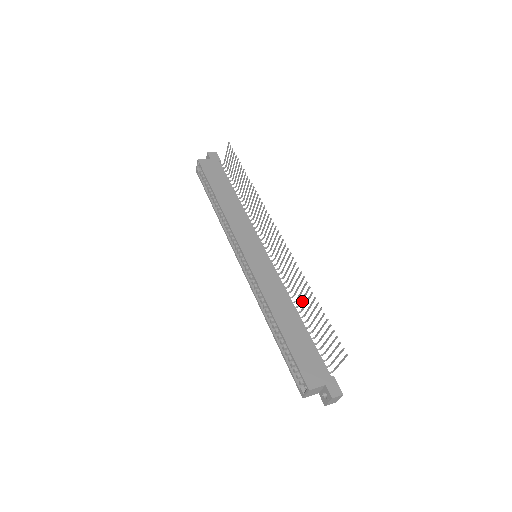
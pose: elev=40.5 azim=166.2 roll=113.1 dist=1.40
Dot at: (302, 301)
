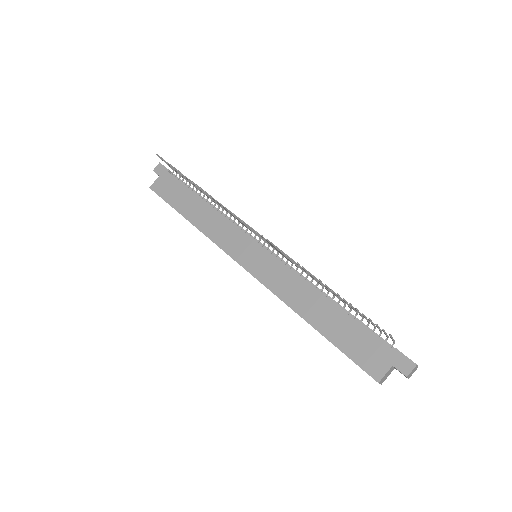
Dot at: (321, 284)
